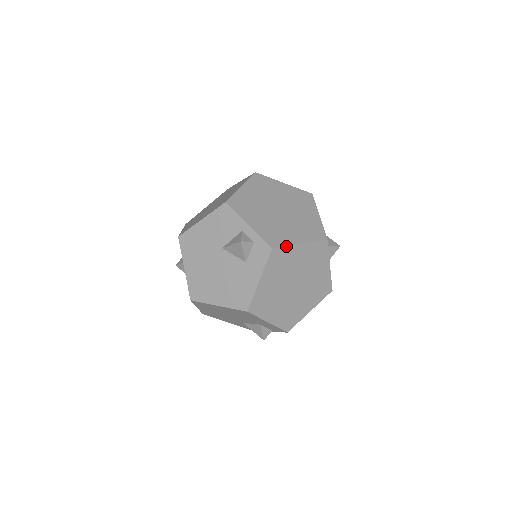
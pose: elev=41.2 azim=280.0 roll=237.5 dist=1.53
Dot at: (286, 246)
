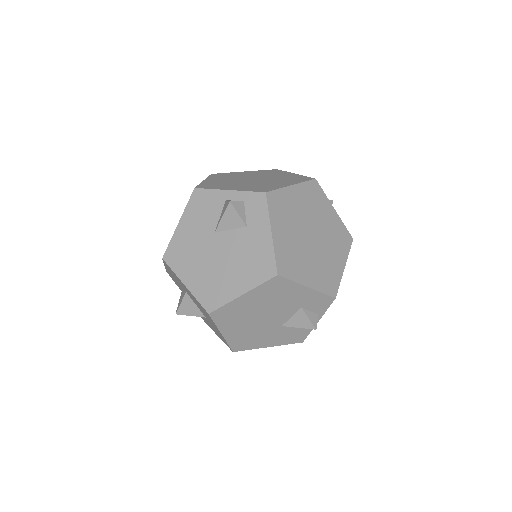
Dot at: (279, 189)
